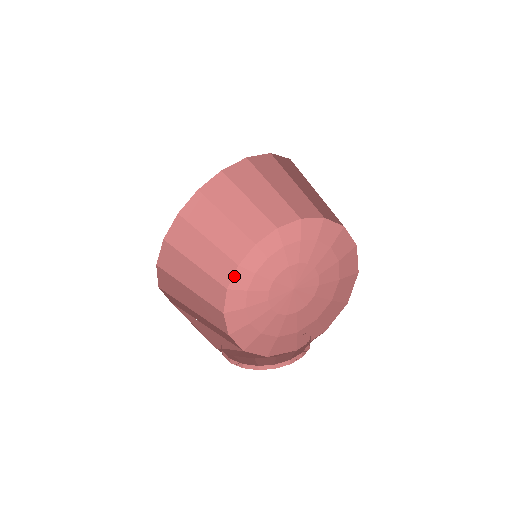
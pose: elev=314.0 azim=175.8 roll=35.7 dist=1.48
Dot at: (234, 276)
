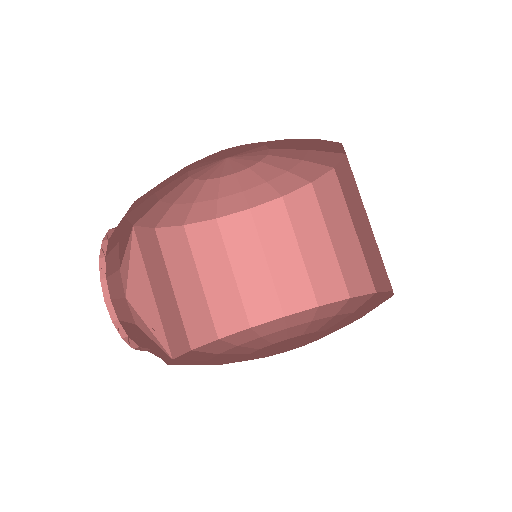
Dot at: (269, 322)
